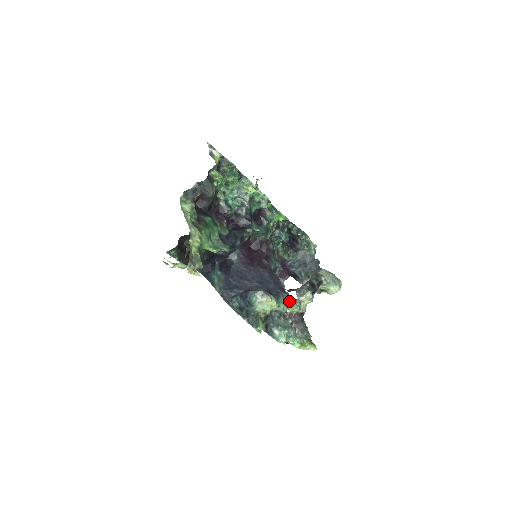
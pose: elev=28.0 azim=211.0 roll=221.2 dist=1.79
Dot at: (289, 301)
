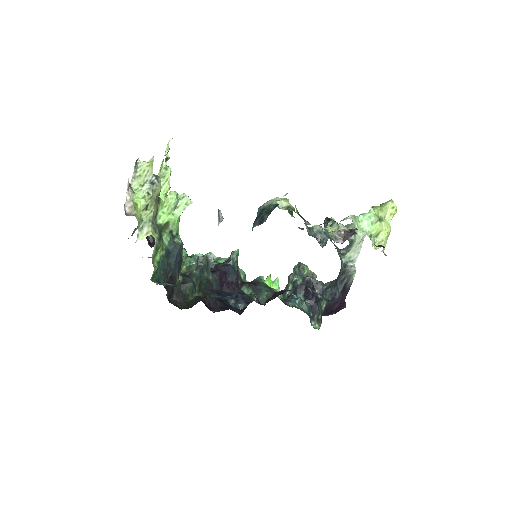
Dot at: occluded
